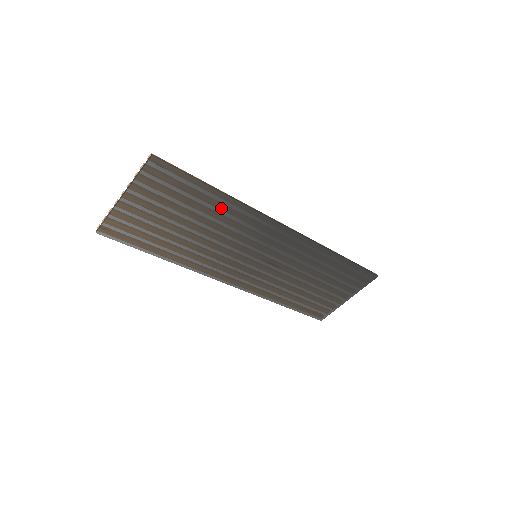
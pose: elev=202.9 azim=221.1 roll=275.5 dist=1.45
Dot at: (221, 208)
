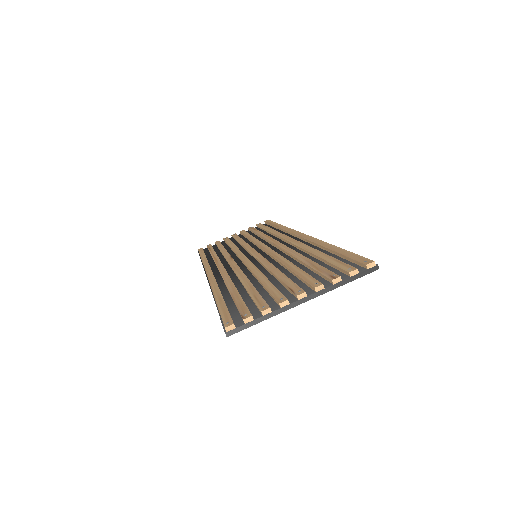
Dot at: occluded
